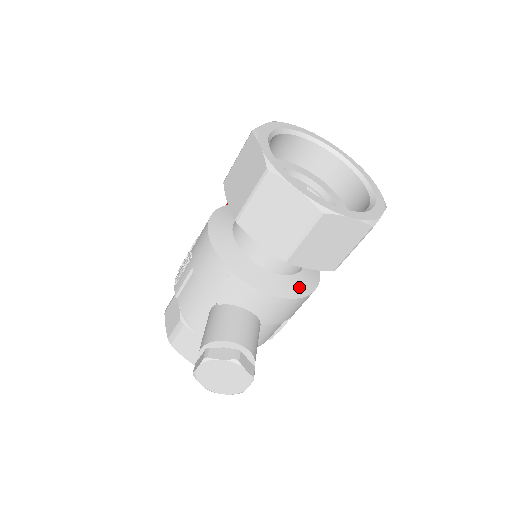
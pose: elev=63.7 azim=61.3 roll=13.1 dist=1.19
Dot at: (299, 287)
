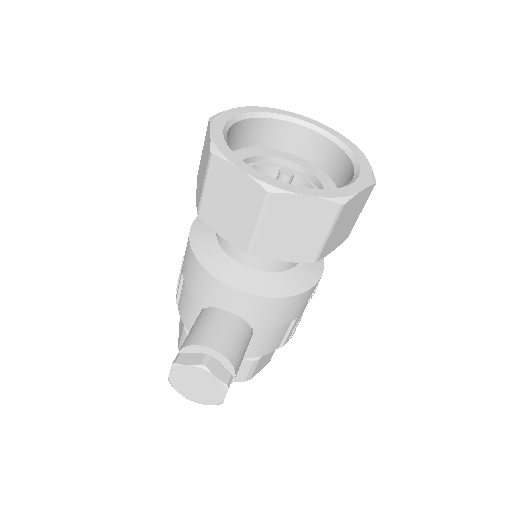
Dot at: (289, 285)
